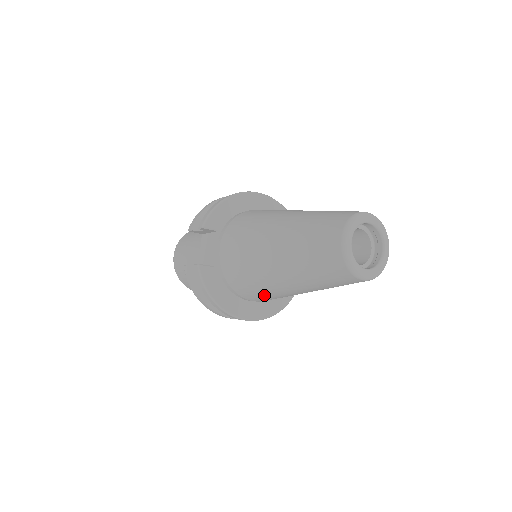
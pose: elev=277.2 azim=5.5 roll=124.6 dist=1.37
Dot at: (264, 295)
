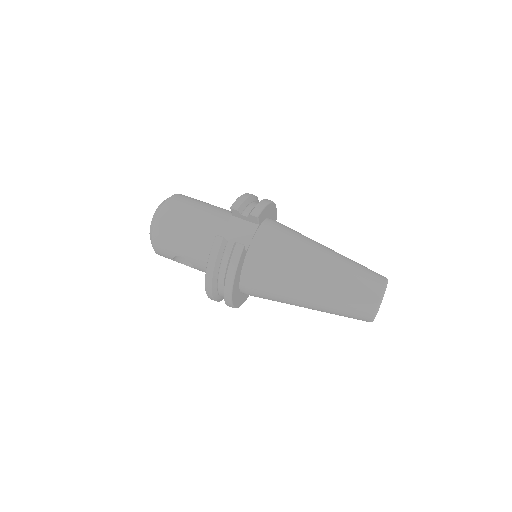
Dot at: (271, 294)
